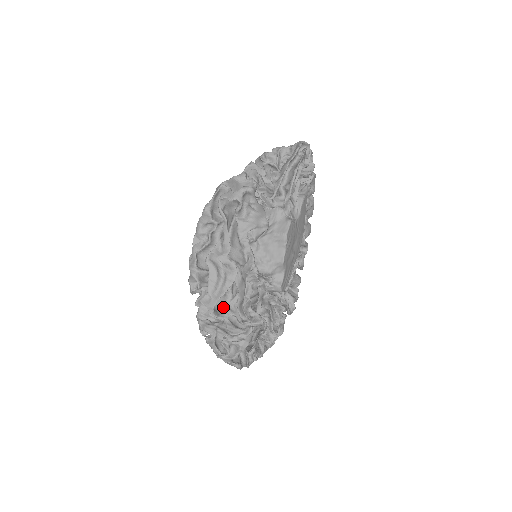
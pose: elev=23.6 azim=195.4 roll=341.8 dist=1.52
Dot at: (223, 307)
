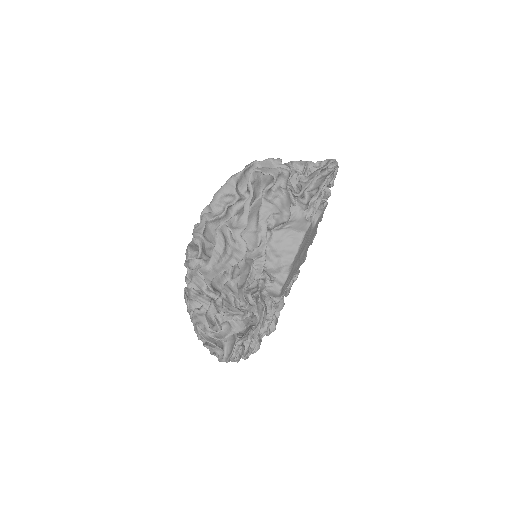
Dot at: (218, 287)
